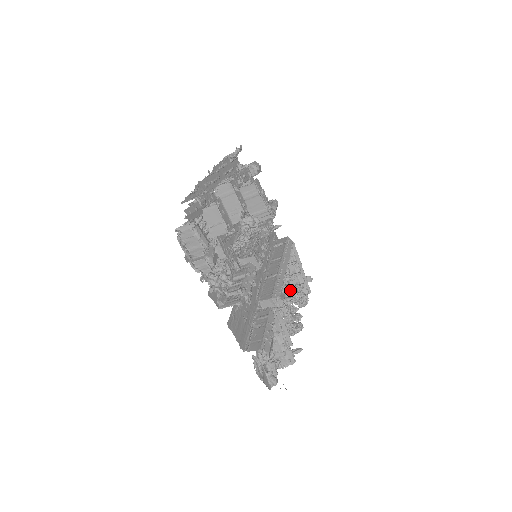
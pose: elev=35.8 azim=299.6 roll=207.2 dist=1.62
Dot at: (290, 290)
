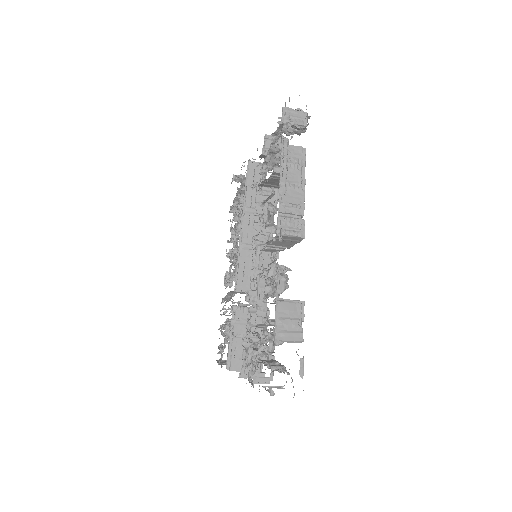
Dot at: occluded
